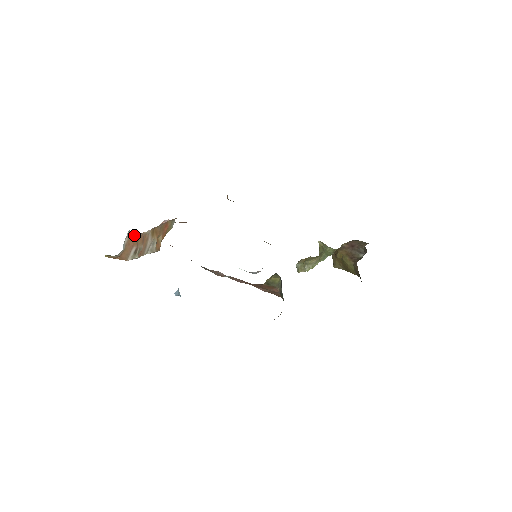
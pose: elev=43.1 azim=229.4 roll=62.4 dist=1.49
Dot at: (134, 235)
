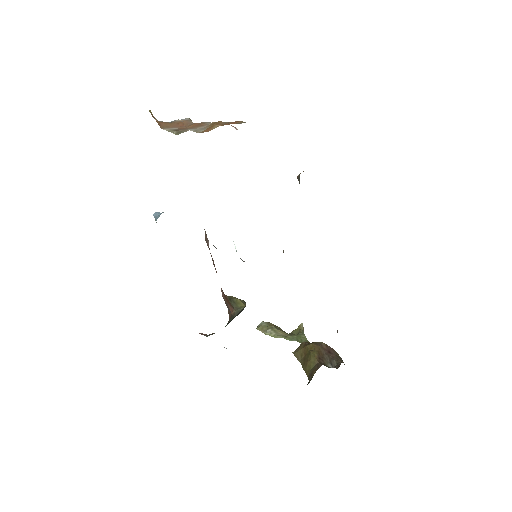
Dot at: occluded
